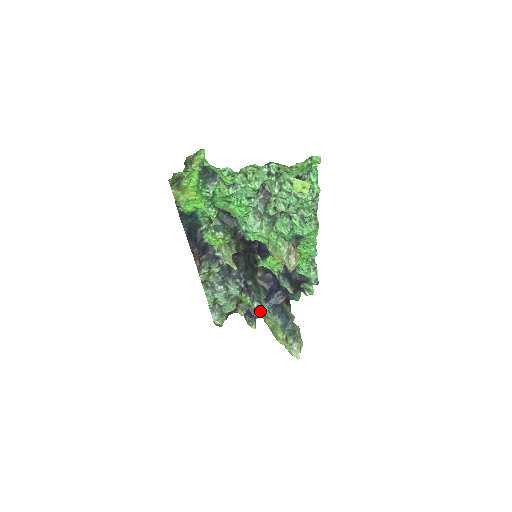
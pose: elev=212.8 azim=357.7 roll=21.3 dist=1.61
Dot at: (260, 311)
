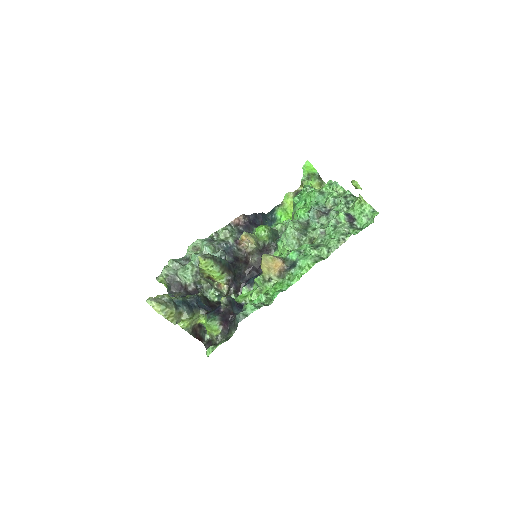
Dot at: (205, 256)
